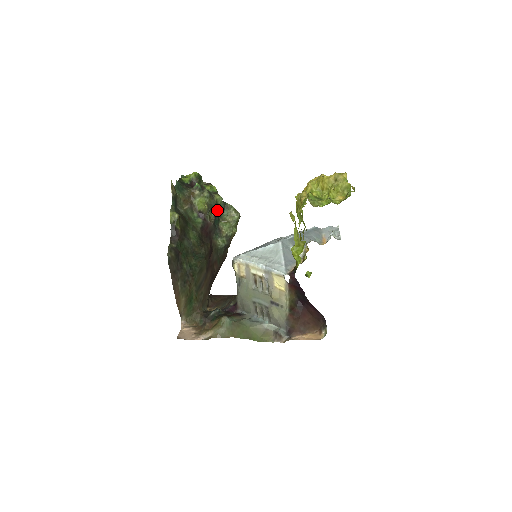
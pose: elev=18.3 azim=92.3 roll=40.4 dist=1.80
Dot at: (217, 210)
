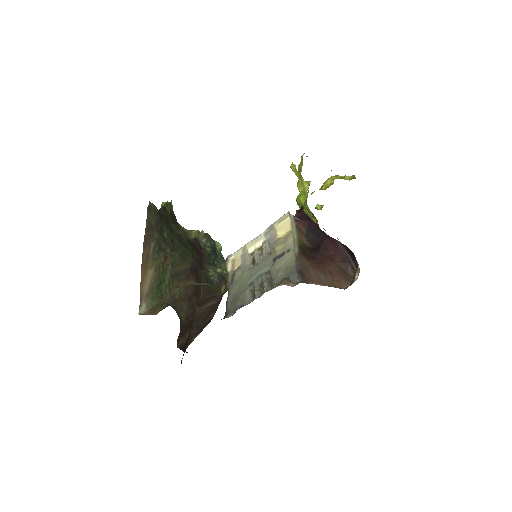
Dot at: (214, 251)
